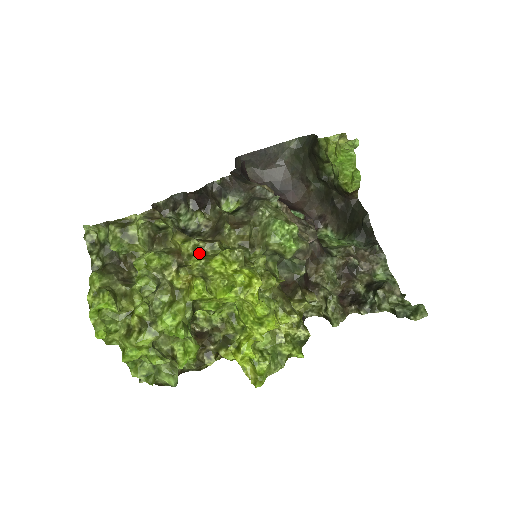
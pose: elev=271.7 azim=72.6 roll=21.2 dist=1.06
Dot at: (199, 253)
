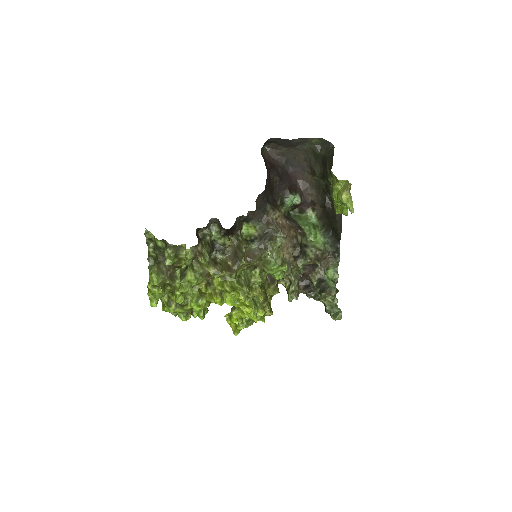
Dot at: (221, 277)
